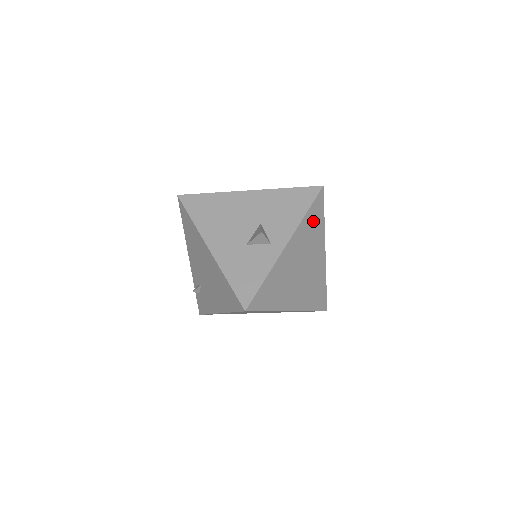
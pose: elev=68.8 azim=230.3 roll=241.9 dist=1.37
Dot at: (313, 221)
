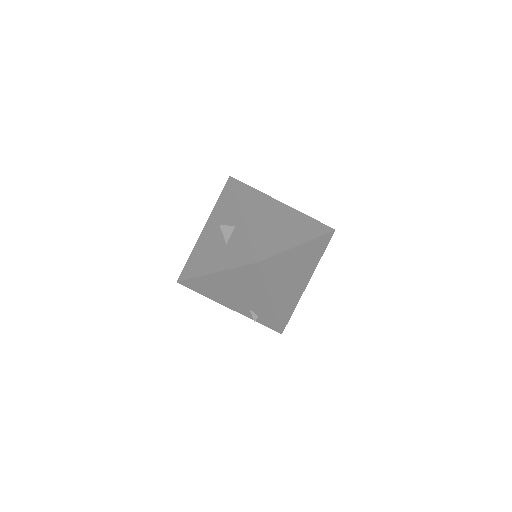
Dot at: (247, 194)
